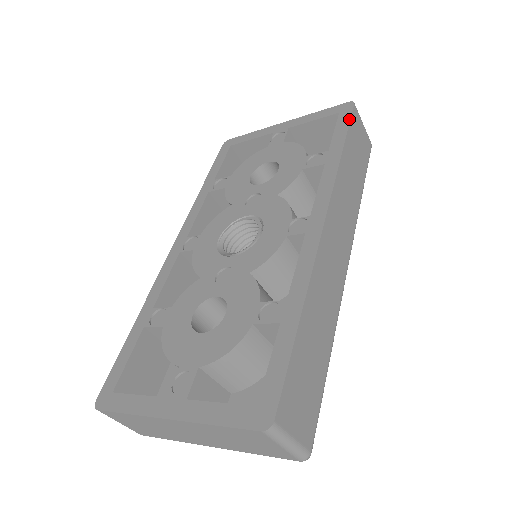
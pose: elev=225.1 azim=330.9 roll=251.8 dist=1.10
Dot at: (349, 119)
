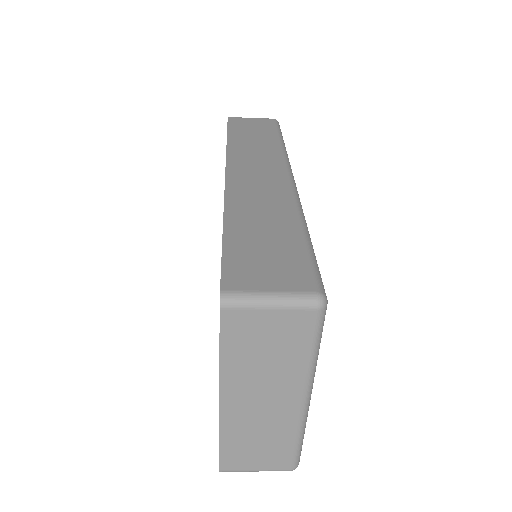
Dot at: (227, 125)
